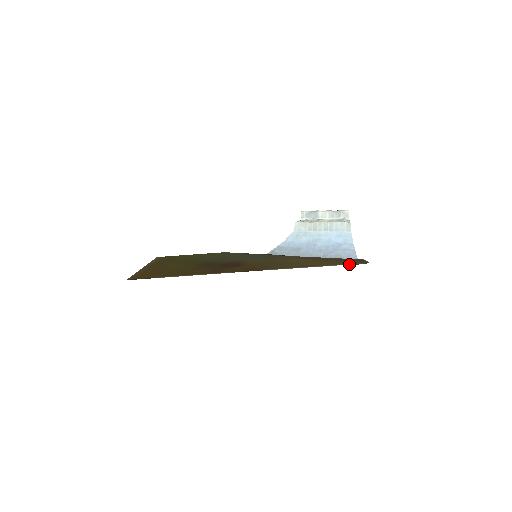
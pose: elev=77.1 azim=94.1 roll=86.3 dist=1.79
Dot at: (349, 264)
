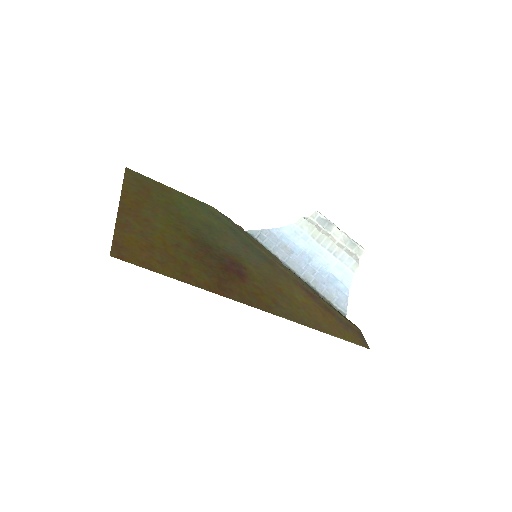
Dot at: (353, 342)
